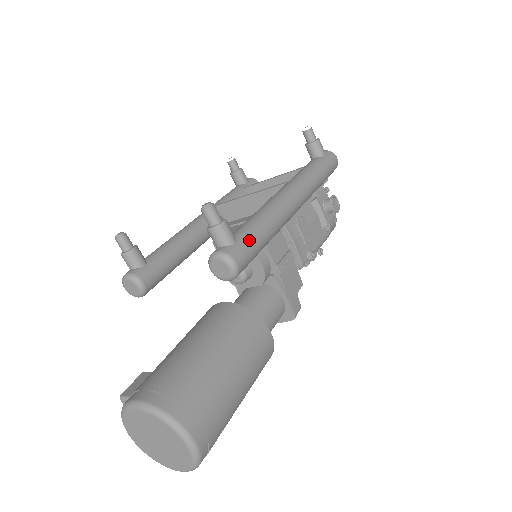
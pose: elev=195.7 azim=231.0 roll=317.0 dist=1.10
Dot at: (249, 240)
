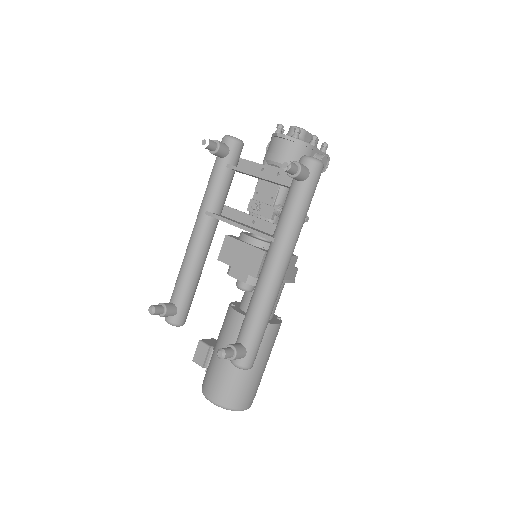
Dot at: (255, 345)
